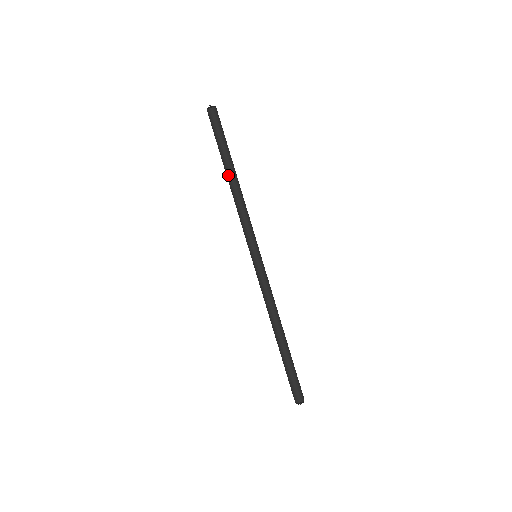
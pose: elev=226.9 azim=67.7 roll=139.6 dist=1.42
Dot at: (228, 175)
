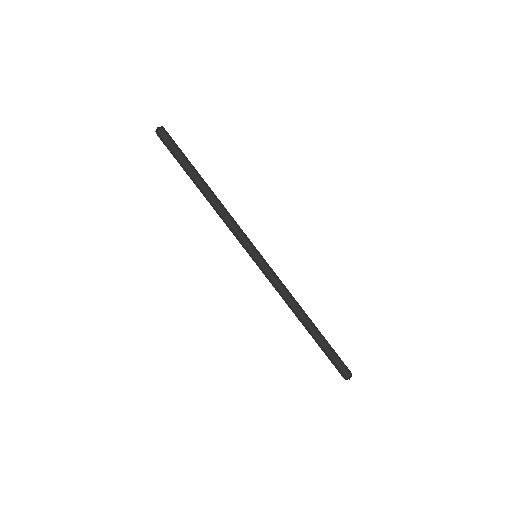
Dot at: (200, 189)
